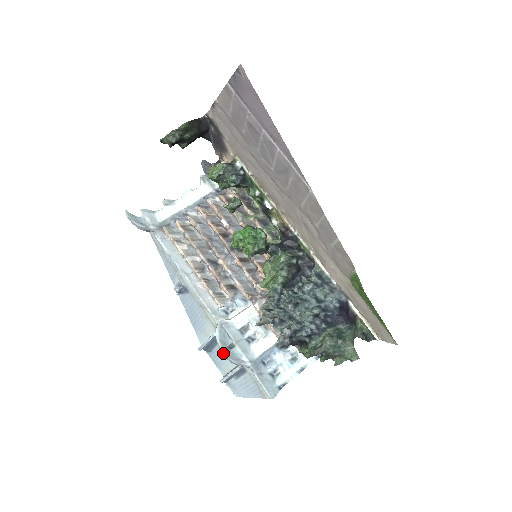
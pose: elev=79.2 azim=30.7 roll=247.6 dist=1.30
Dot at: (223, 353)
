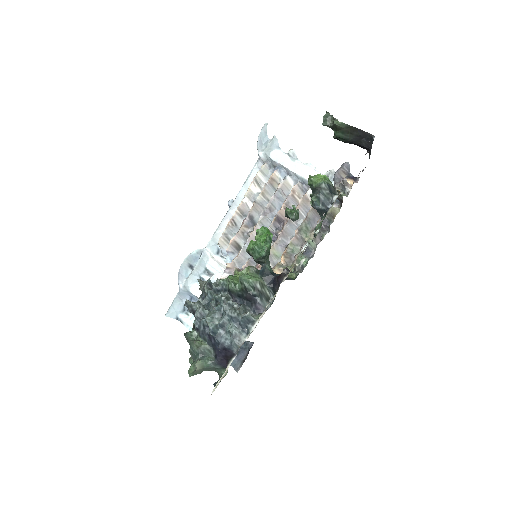
Dot at: (183, 262)
